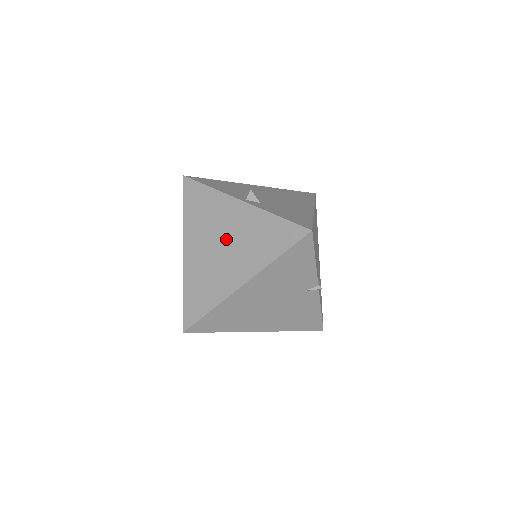
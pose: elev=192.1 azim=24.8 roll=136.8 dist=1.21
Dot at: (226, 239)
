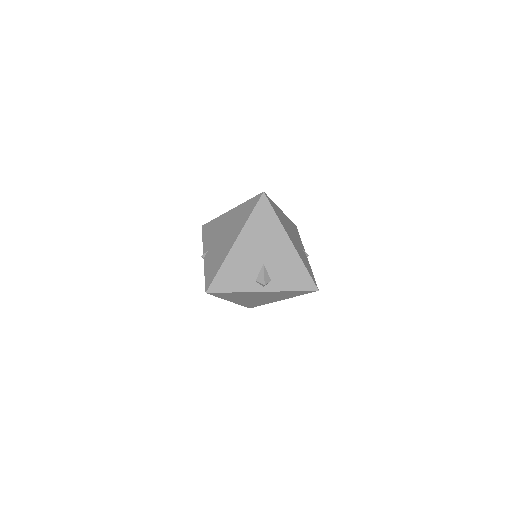
Dot at: (260, 297)
